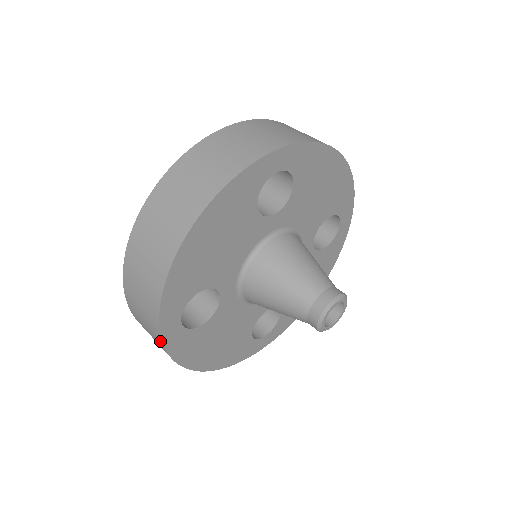
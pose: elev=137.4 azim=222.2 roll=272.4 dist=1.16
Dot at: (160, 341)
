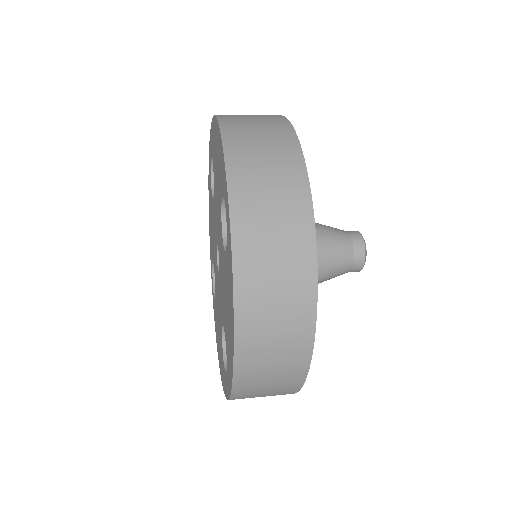
Dot at: occluded
